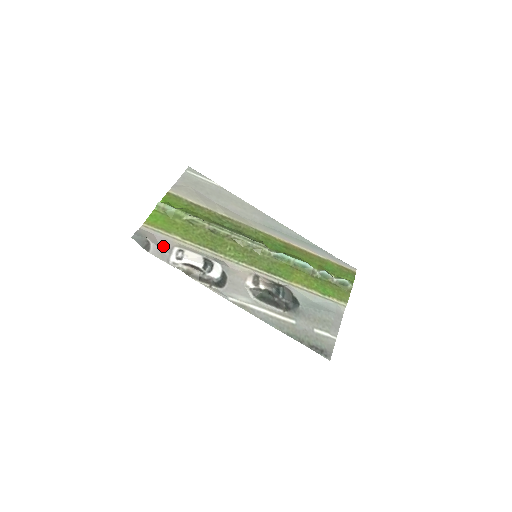
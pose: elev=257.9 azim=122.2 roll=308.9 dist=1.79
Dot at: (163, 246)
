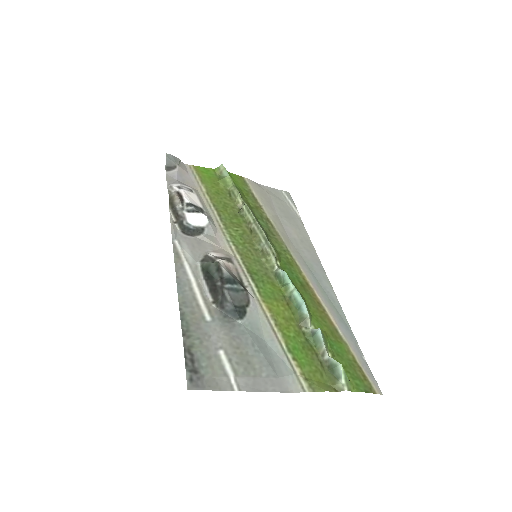
Dot at: (183, 180)
